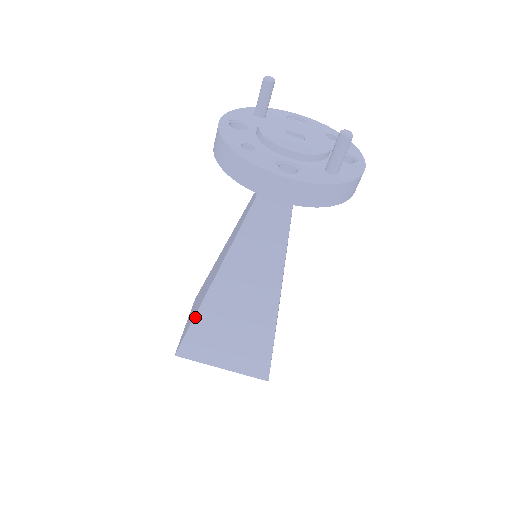
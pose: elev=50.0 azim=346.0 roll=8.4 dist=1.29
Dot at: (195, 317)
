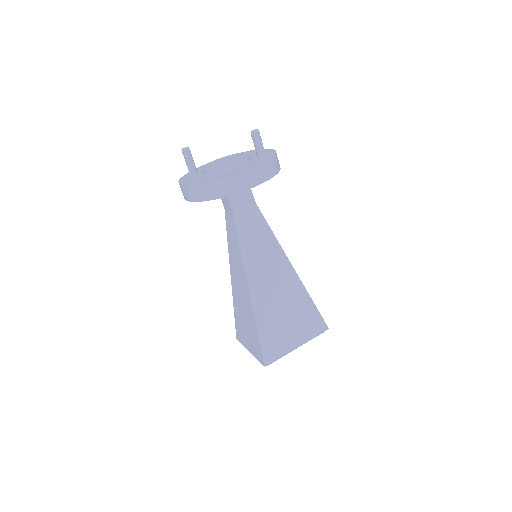
Dot at: (256, 324)
